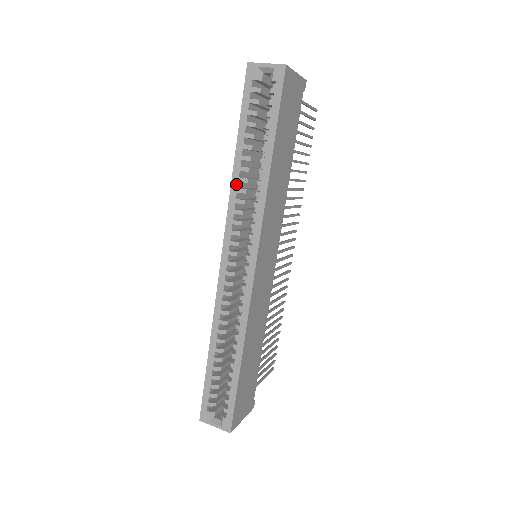
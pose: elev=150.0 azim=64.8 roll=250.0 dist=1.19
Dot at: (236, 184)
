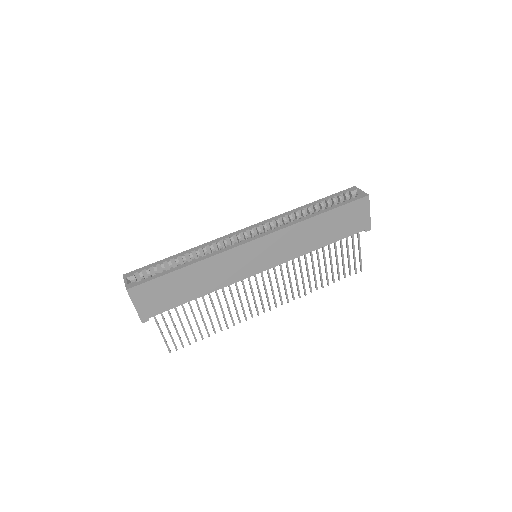
Dot at: (292, 212)
